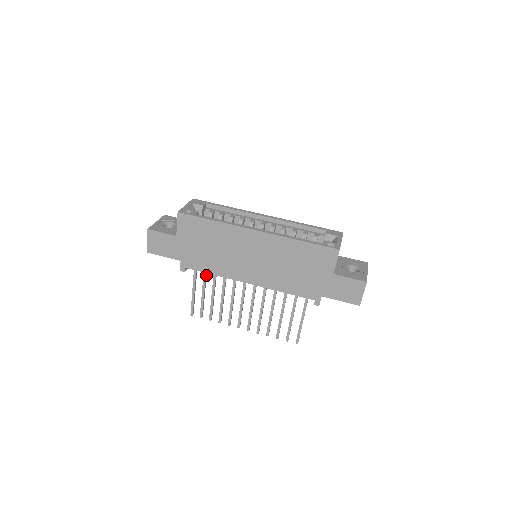
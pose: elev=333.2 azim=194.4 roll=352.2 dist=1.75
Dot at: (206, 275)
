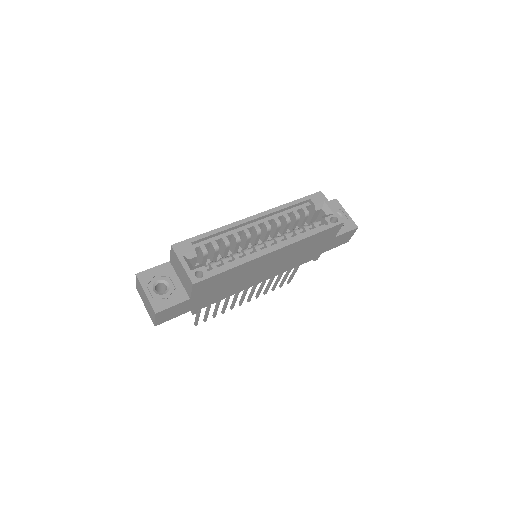
Dot at: occluded
